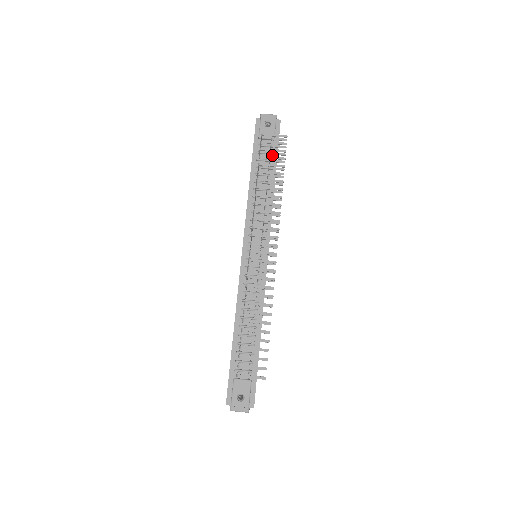
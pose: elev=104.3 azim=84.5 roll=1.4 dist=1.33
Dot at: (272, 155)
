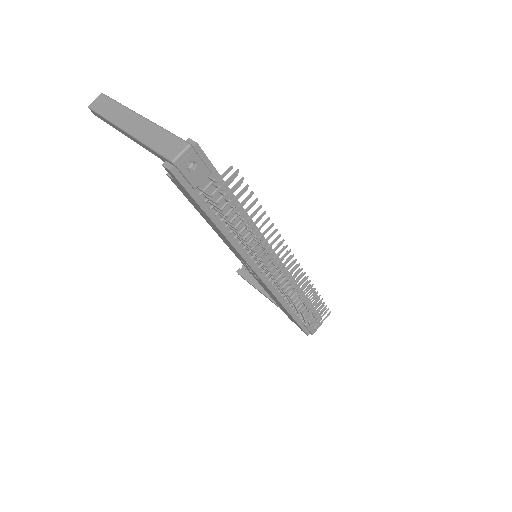
Dot at: occluded
